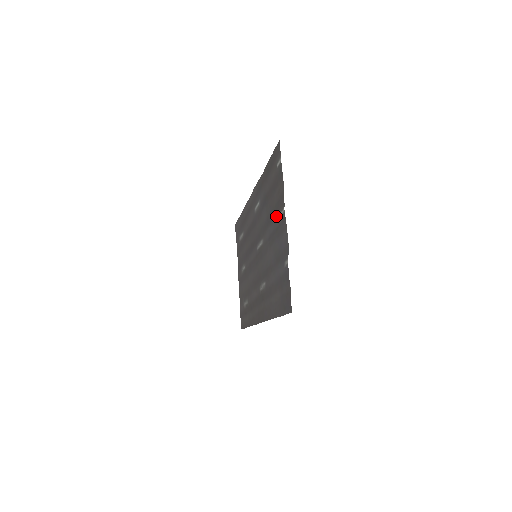
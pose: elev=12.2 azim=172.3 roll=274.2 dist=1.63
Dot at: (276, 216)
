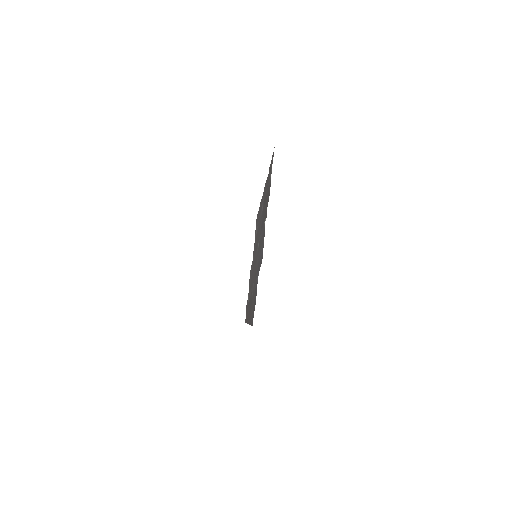
Dot at: occluded
